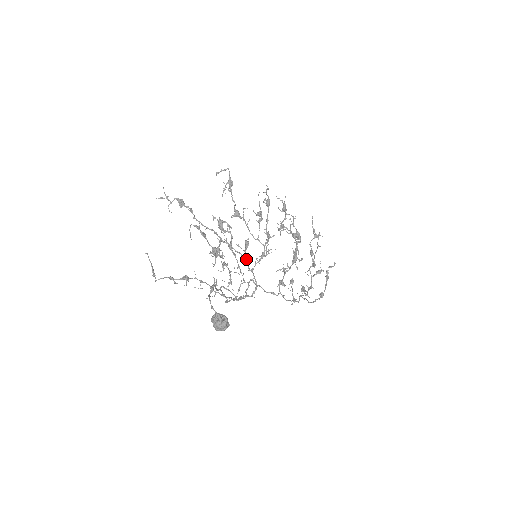
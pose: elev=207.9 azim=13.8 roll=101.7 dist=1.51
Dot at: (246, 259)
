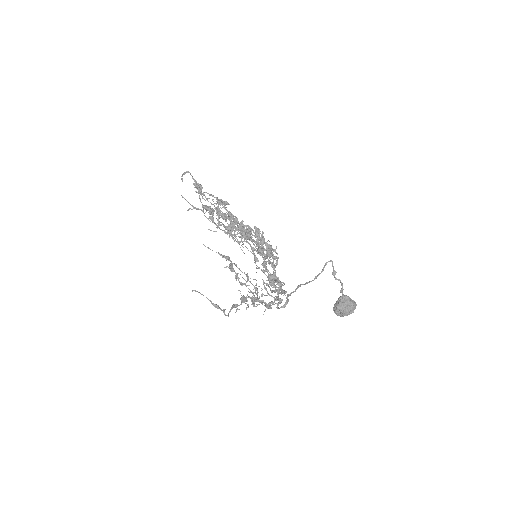
Dot at: (271, 255)
